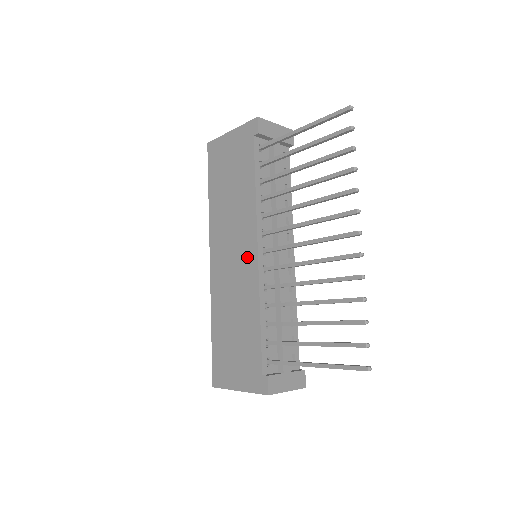
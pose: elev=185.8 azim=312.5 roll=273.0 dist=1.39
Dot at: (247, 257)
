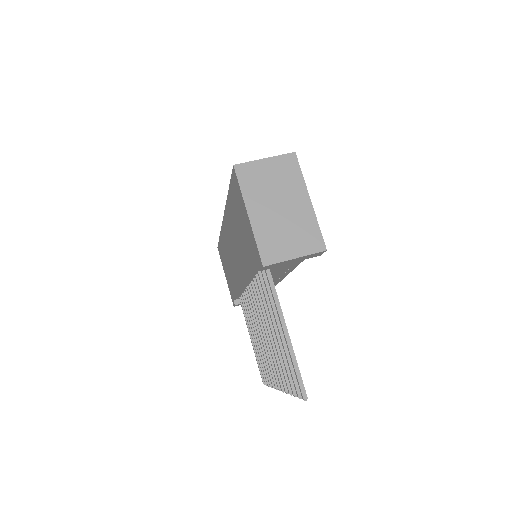
Dot at: (238, 273)
